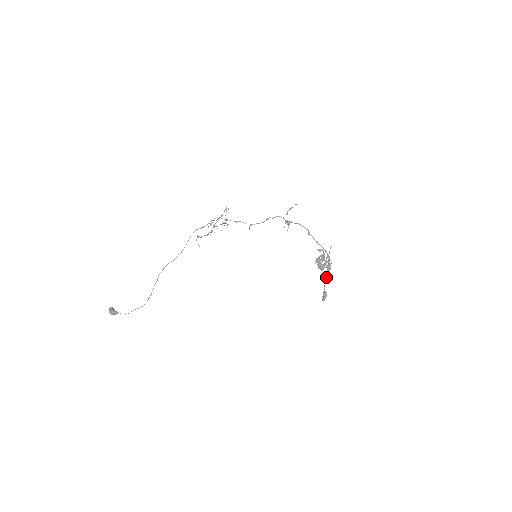
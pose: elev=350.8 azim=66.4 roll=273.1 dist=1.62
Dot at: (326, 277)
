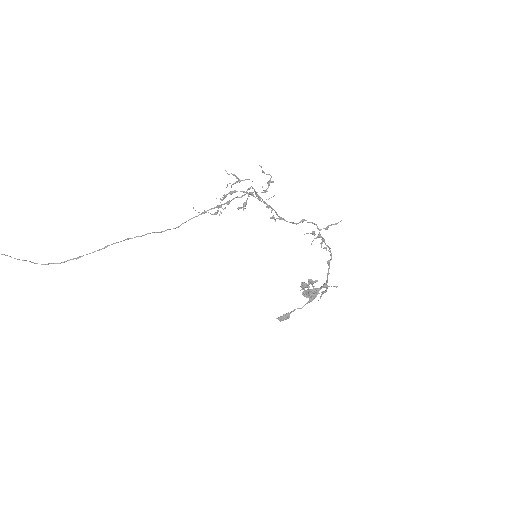
Dot at: occluded
